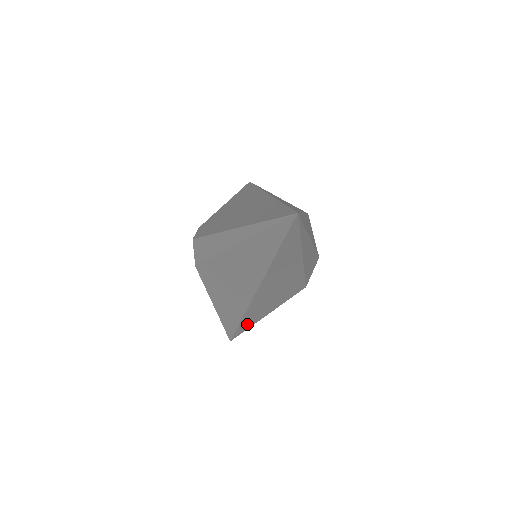
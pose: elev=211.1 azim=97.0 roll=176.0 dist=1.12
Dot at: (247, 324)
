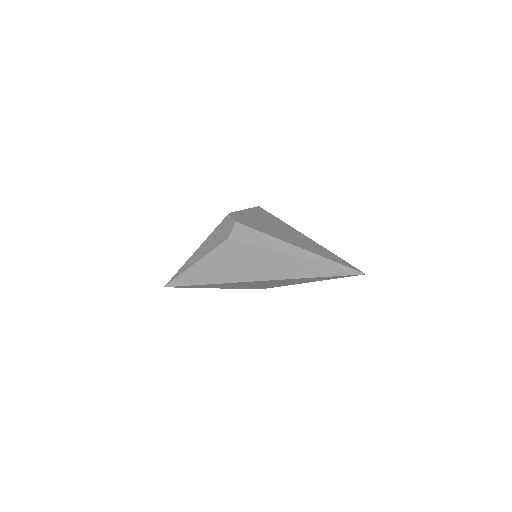
Dot at: (201, 286)
